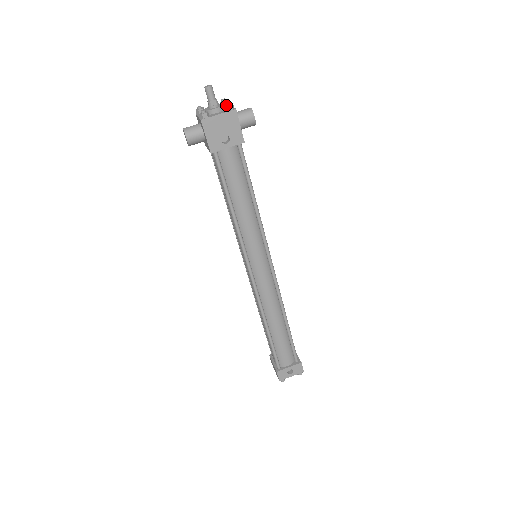
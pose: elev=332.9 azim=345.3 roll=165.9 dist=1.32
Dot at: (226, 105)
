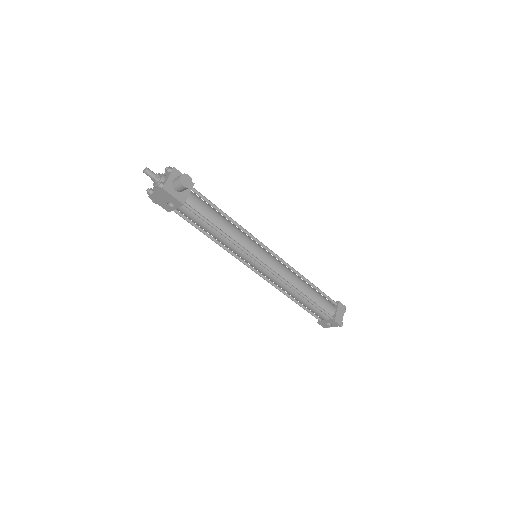
Dot at: (158, 184)
